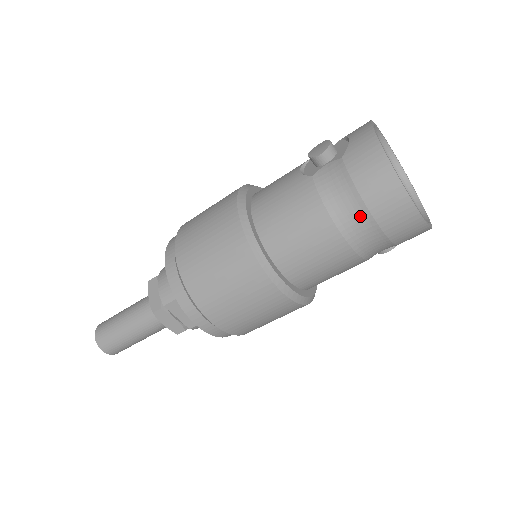
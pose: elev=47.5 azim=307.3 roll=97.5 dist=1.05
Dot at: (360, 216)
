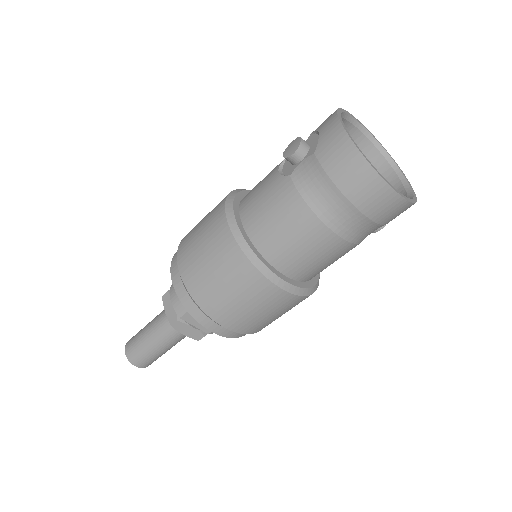
Dot at: (341, 207)
